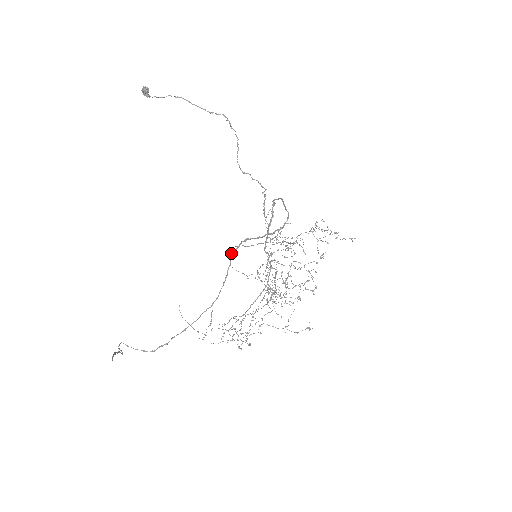
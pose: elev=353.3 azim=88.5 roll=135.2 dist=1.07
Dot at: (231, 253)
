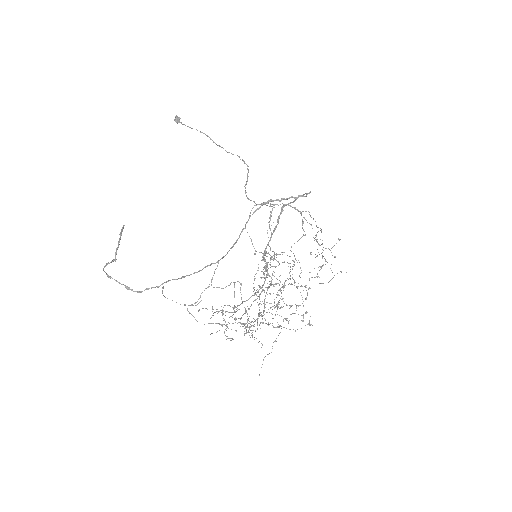
Dot at: (250, 213)
